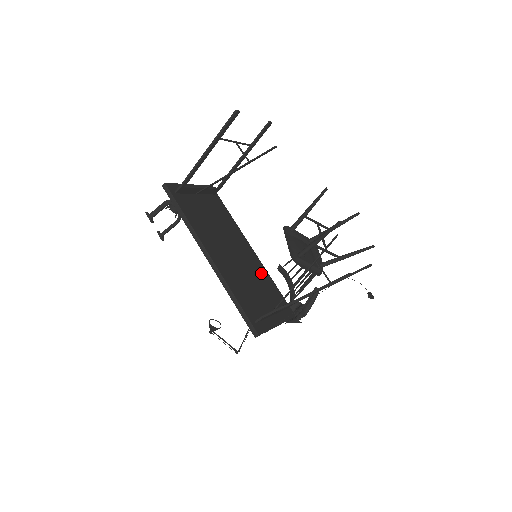
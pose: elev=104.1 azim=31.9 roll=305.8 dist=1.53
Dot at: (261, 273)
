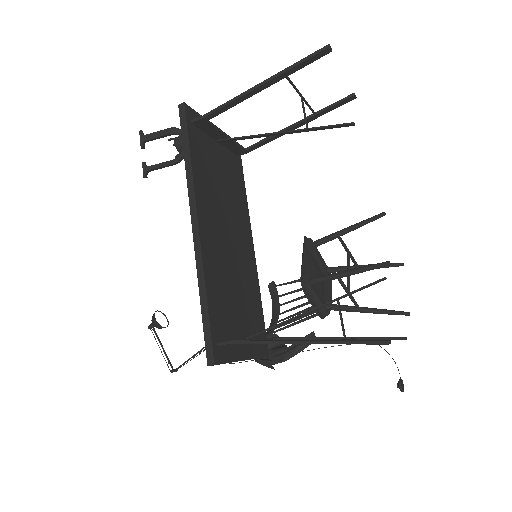
Dot at: (251, 281)
